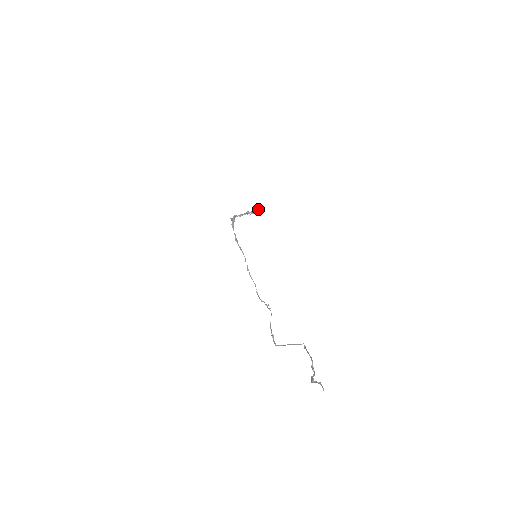
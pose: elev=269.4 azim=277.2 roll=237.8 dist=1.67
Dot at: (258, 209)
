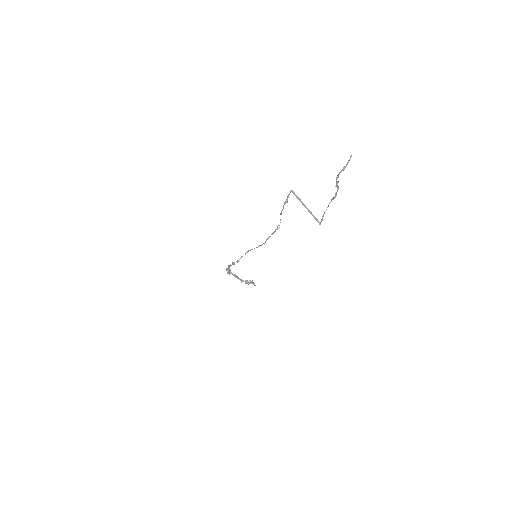
Dot at: (252, 280)
